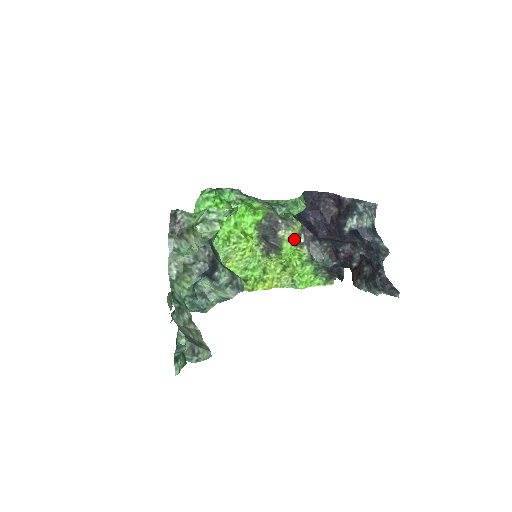
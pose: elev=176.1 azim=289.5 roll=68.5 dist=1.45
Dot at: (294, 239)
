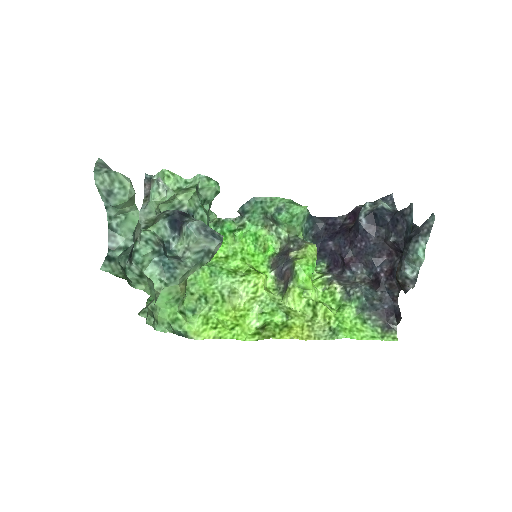
Dot at: (310, 258)
